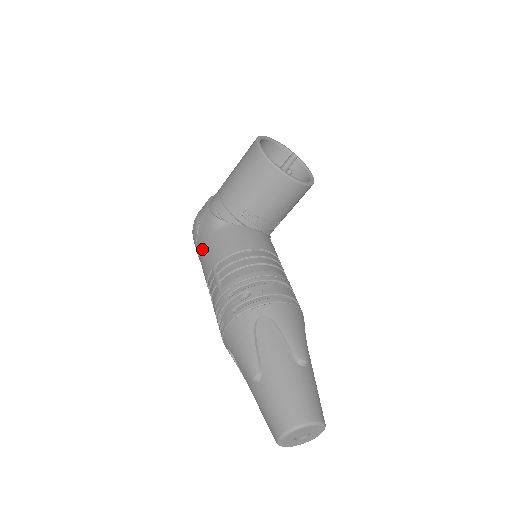
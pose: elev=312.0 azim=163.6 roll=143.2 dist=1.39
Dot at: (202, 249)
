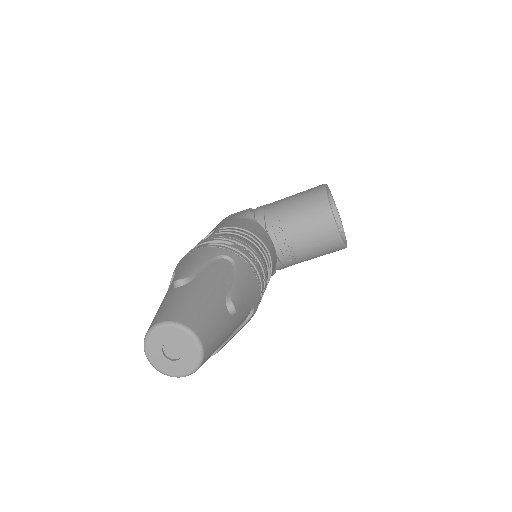
Dot at: occluded
